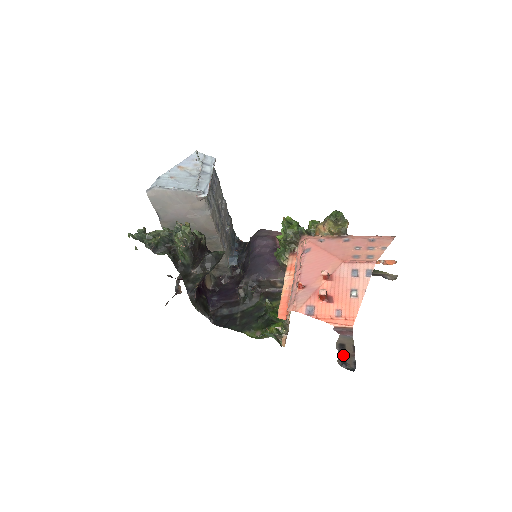
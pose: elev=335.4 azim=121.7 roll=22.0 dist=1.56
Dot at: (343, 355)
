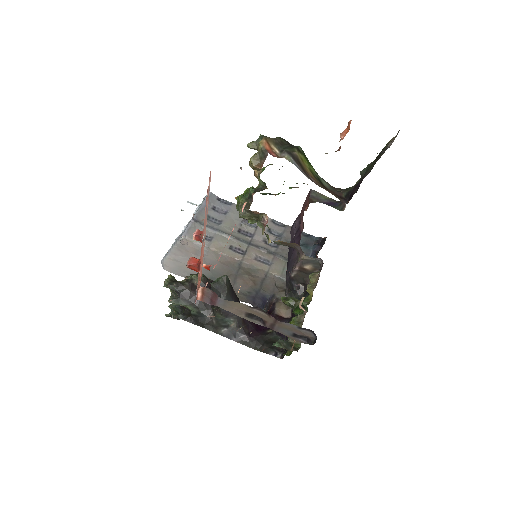
Dot at: (274, 328)
